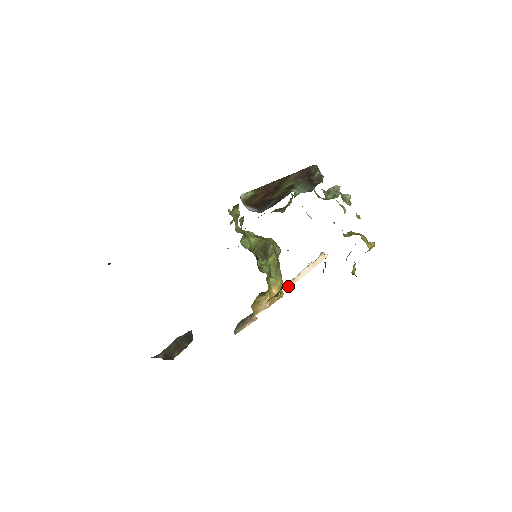
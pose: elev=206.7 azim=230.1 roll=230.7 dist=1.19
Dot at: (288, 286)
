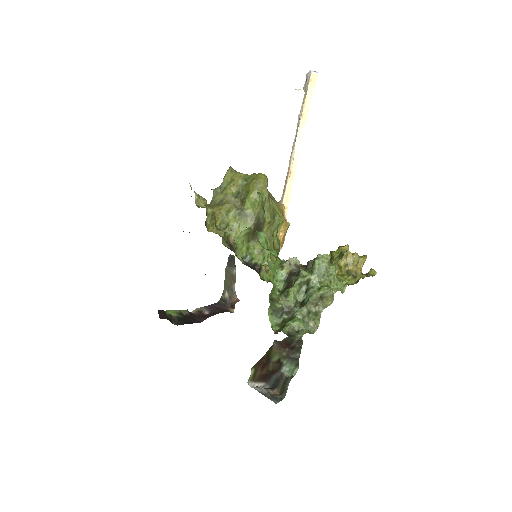
Dot at: (289, 192)
